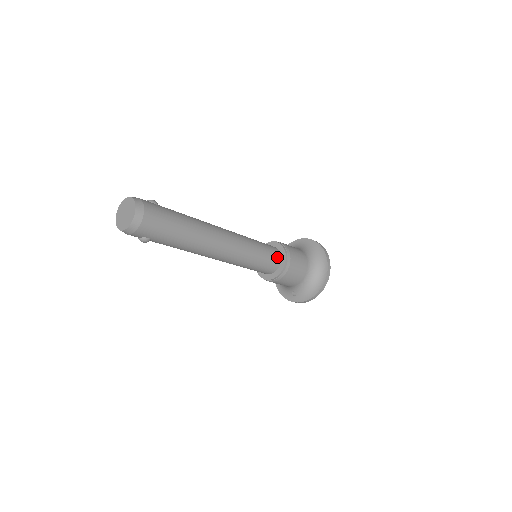
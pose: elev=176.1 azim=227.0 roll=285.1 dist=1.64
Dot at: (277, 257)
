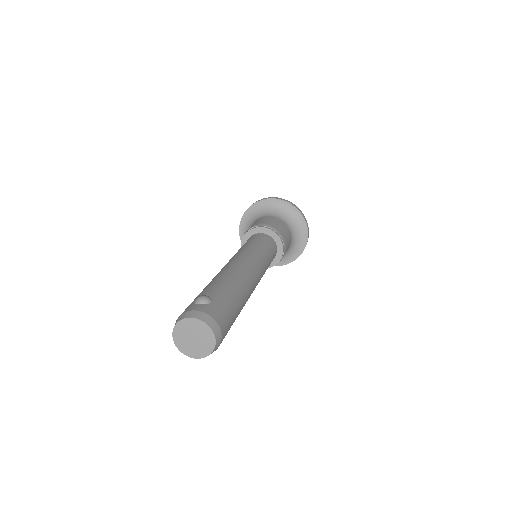
Dot at: (275, 247)
